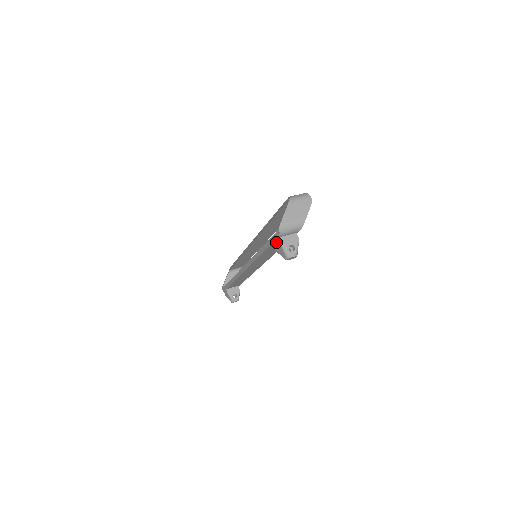
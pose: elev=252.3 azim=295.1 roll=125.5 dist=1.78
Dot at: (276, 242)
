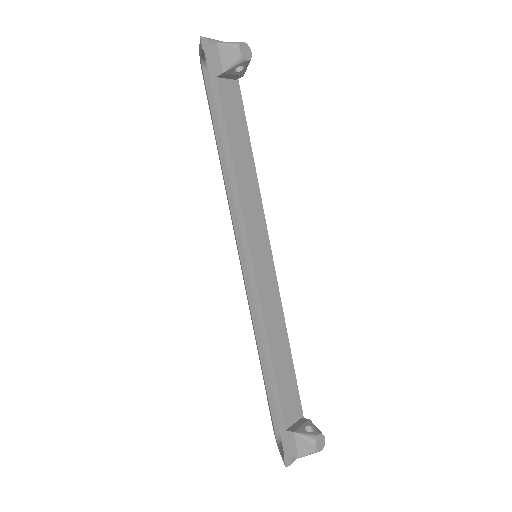
Dot at: (214, 59)
